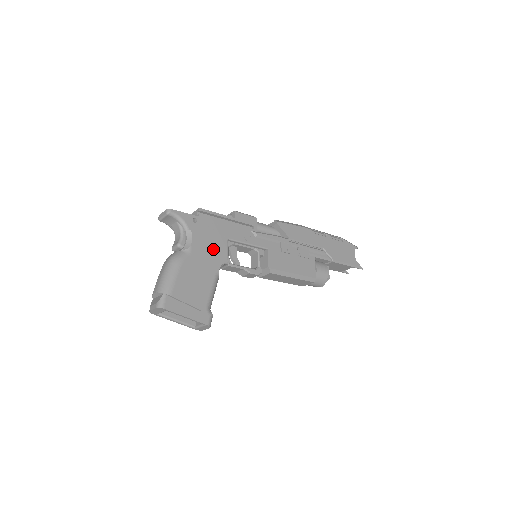
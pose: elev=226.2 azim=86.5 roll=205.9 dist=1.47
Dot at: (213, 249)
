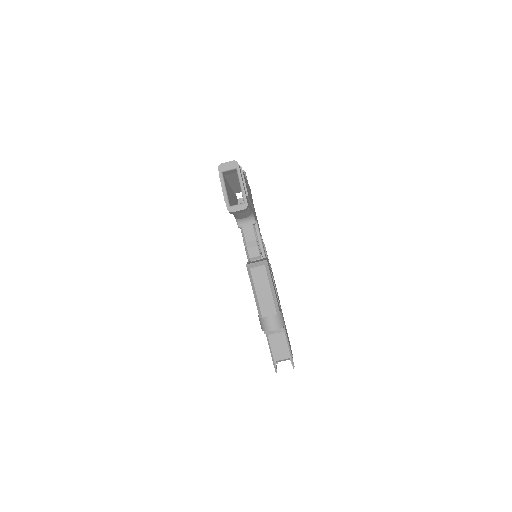
Dot at: occluded
